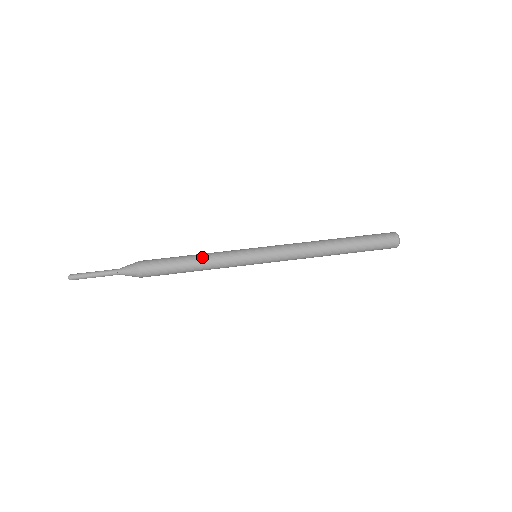
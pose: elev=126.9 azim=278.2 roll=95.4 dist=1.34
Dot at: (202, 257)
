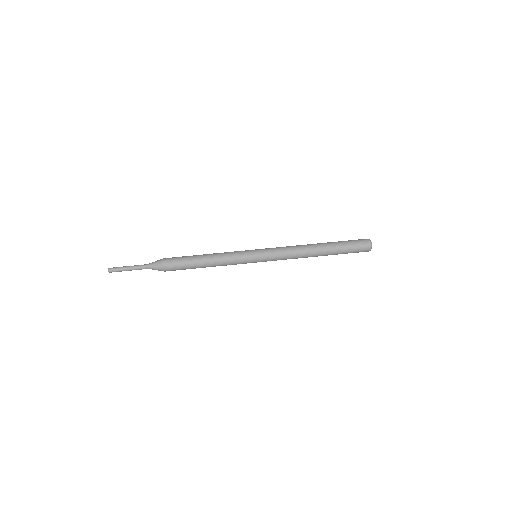
Dot at: (213, 254)
